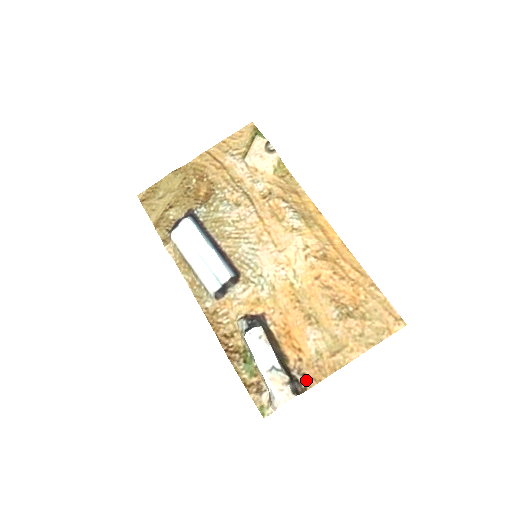
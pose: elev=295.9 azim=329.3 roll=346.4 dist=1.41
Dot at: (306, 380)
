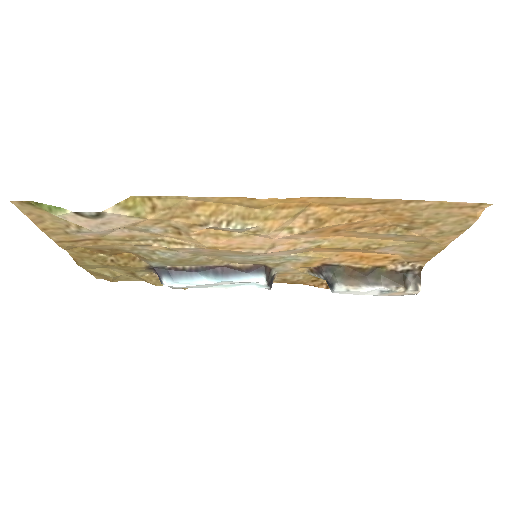
Dot at: (415, 264)
